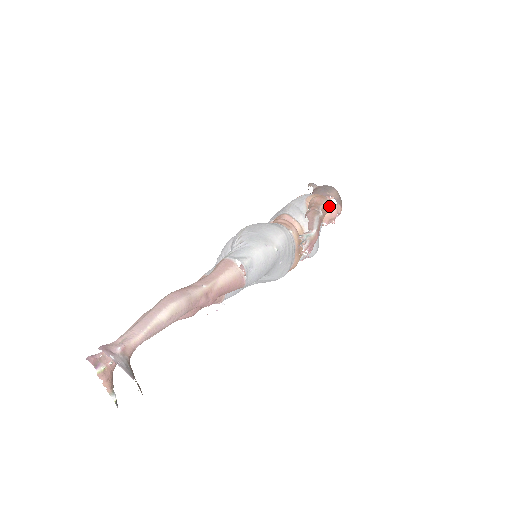
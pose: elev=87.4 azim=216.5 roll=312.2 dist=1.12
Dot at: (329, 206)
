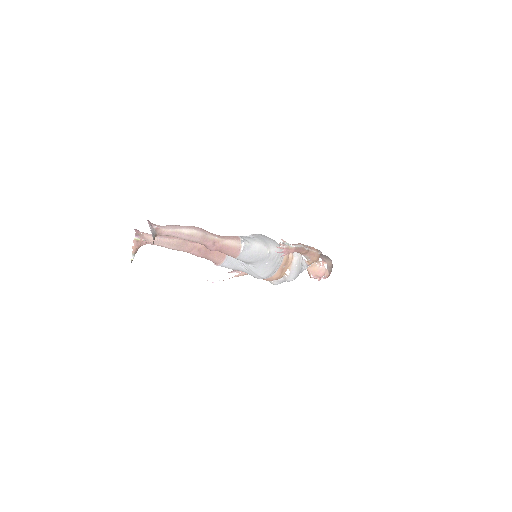
Dot at: (317, 256)
